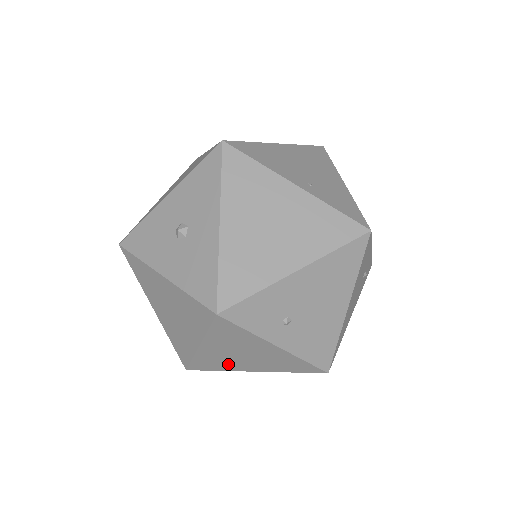
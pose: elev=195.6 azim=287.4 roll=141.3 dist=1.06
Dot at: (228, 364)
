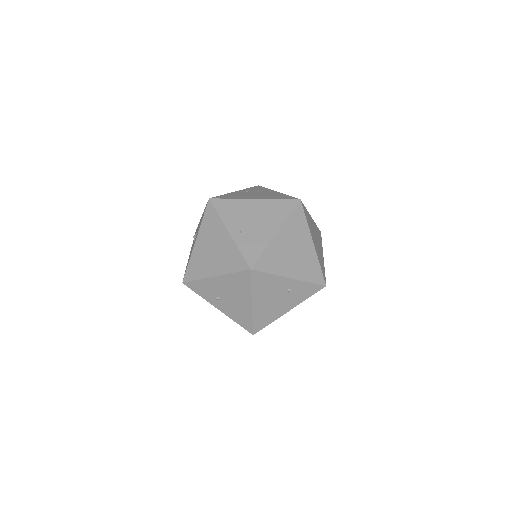
Dot at: occluded
